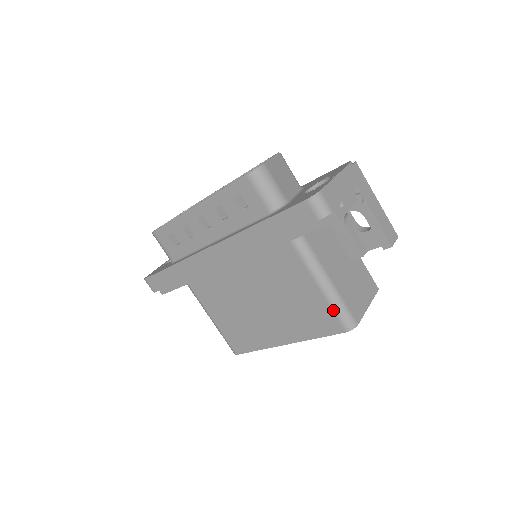
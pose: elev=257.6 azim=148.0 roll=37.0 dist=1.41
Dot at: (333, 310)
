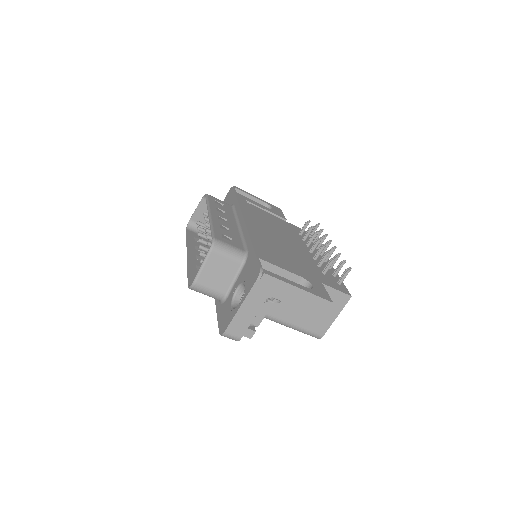
Dot at: (299, 331)
